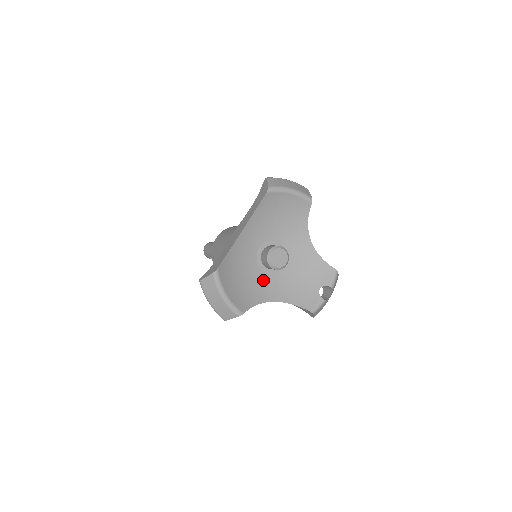
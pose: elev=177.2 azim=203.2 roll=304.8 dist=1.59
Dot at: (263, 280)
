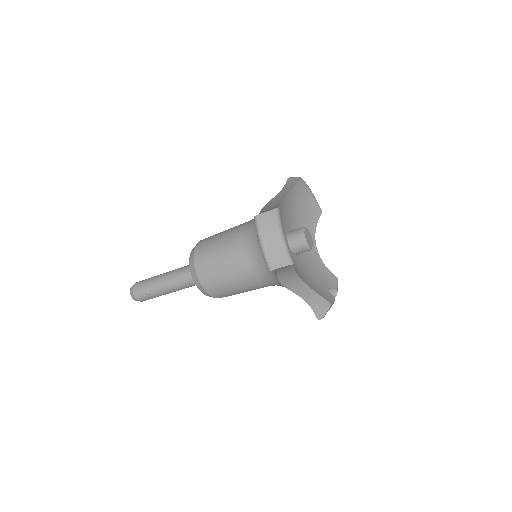
Dot at: occluded
